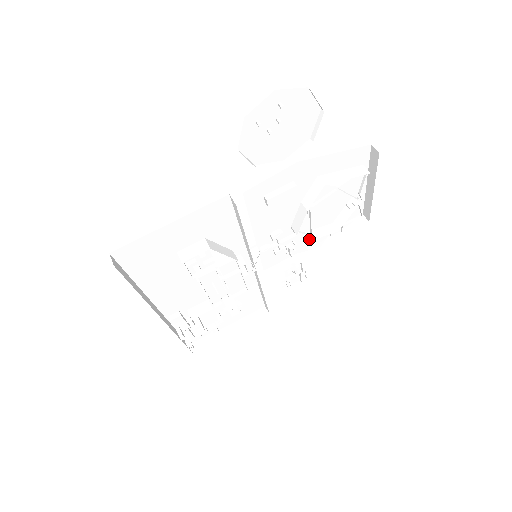
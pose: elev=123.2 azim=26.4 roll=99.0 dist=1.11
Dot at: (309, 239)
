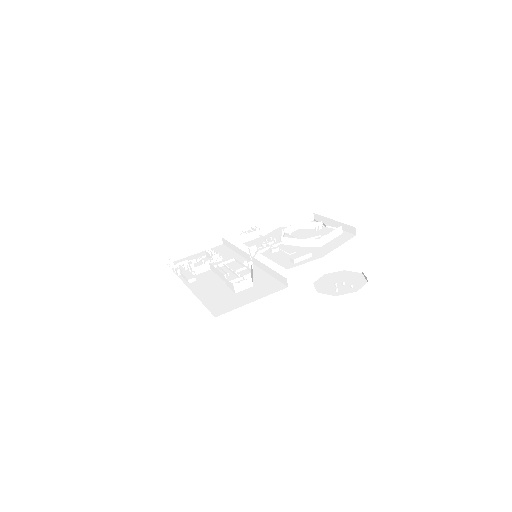
Dot at: occluded
